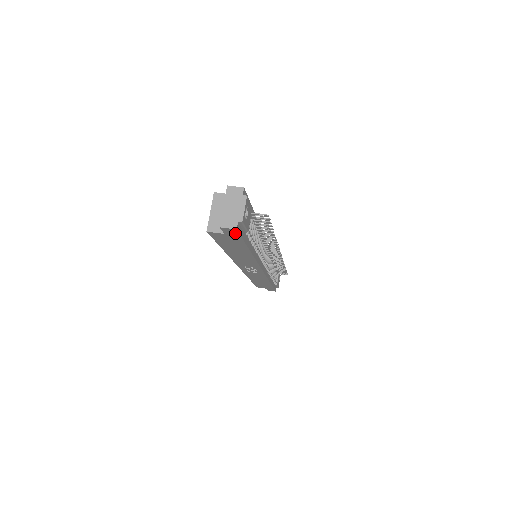
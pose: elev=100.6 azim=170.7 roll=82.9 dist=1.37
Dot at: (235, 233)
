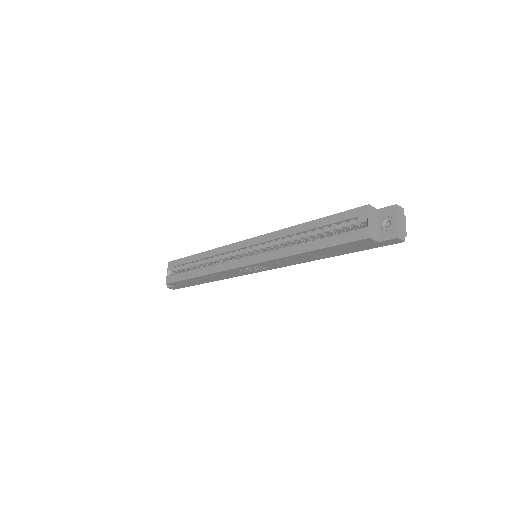
Dot at: (390, 243)
